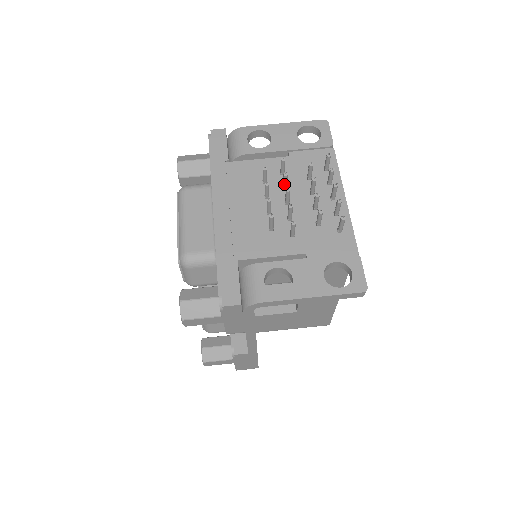
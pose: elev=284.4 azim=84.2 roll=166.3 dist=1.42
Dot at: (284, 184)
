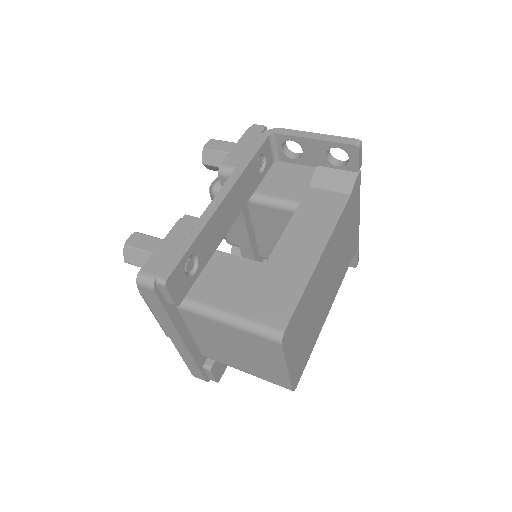
Dot at: occluded
